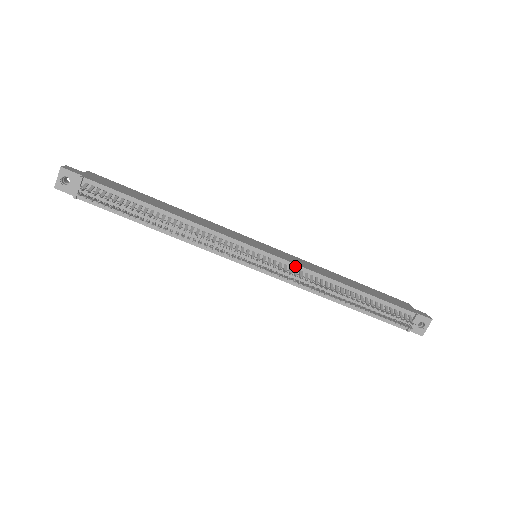
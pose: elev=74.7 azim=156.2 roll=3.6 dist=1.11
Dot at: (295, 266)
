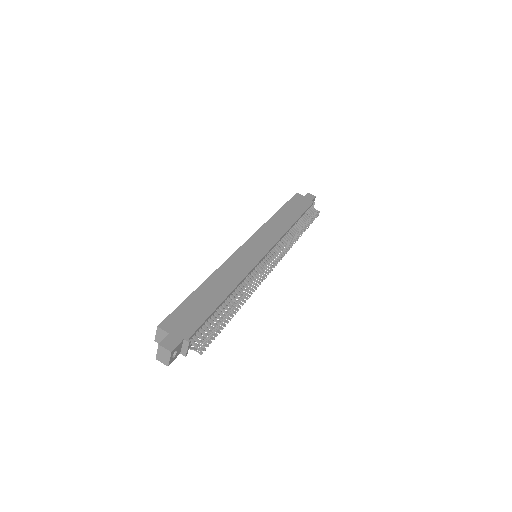
Dot at: (278, 242)
